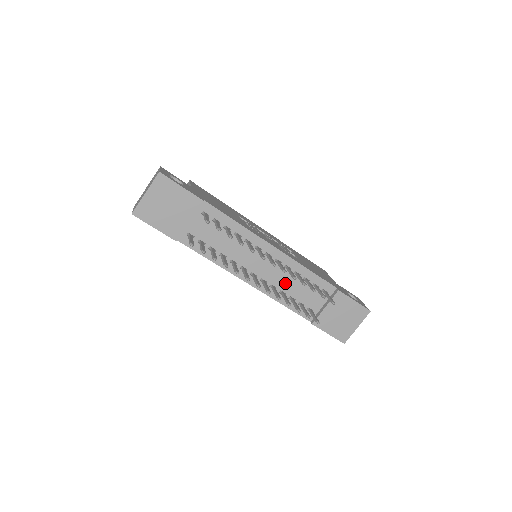
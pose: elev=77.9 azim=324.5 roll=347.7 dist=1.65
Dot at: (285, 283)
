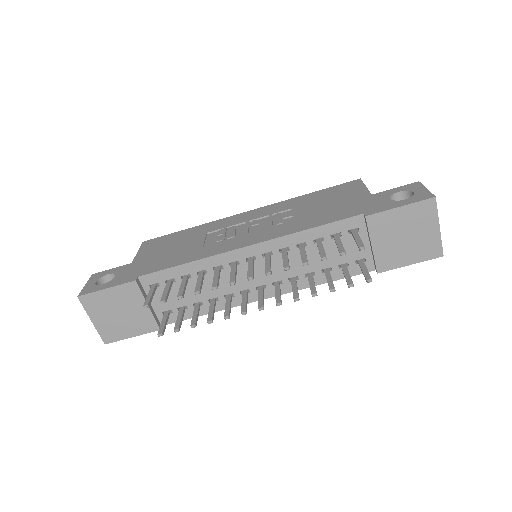
Dot at: (300, 264)
